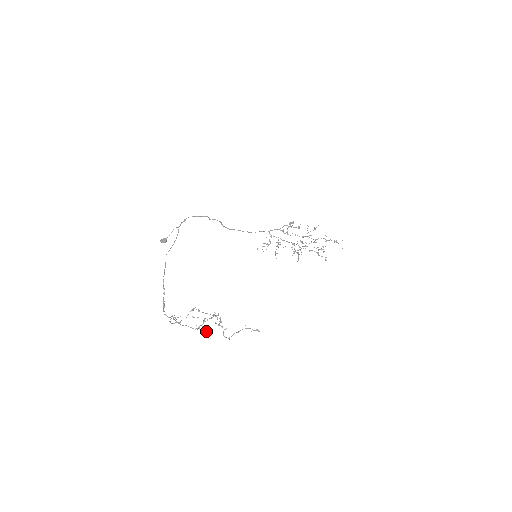
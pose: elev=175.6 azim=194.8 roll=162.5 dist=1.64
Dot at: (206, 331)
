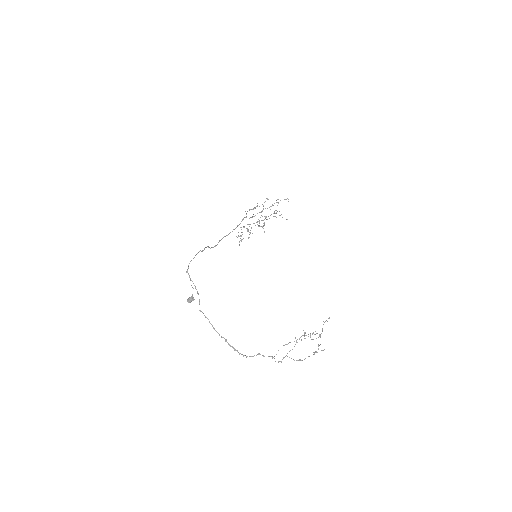
Dot at: (322, 350)
